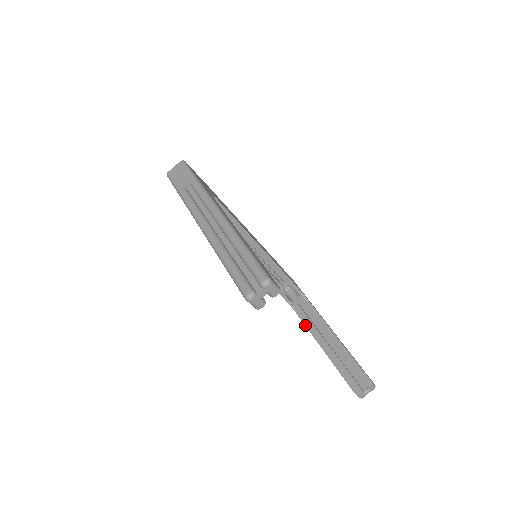
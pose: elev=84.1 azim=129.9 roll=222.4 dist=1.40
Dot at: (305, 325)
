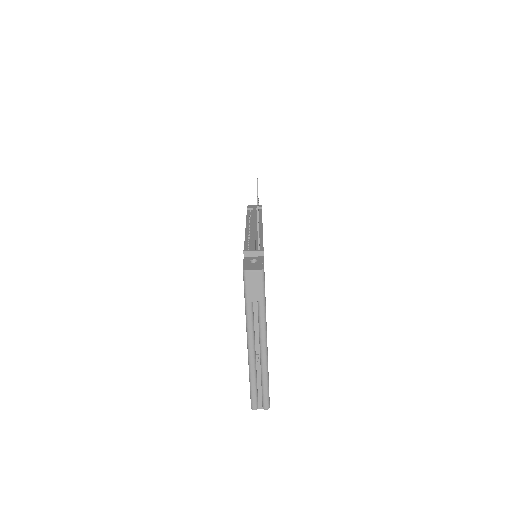
Dot at: occluded
